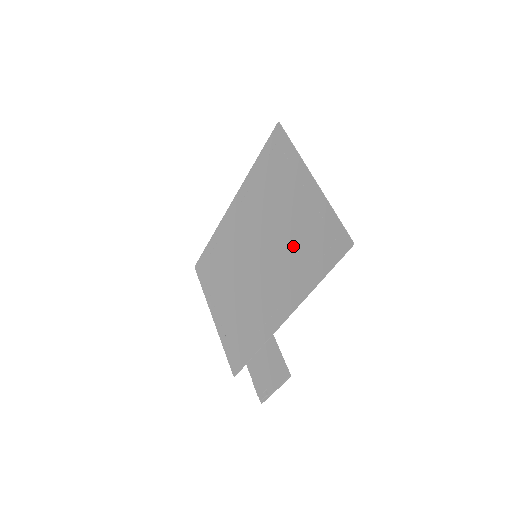
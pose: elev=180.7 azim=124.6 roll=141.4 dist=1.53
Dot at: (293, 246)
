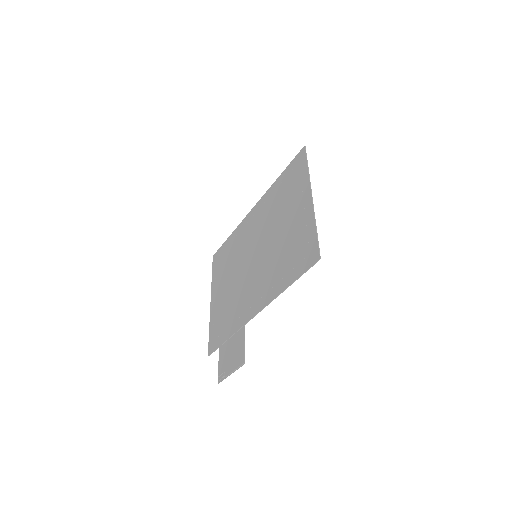
Dot at: (281, 252)
